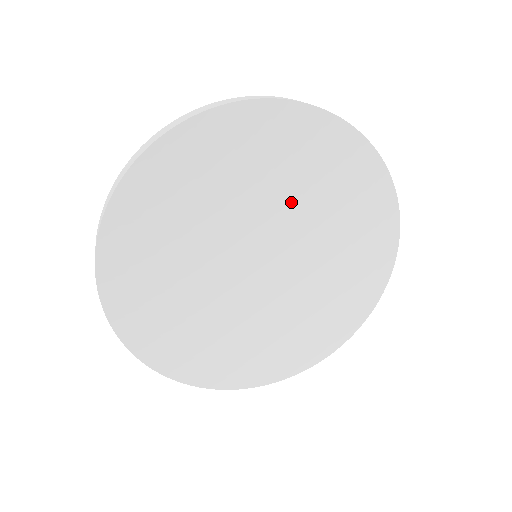
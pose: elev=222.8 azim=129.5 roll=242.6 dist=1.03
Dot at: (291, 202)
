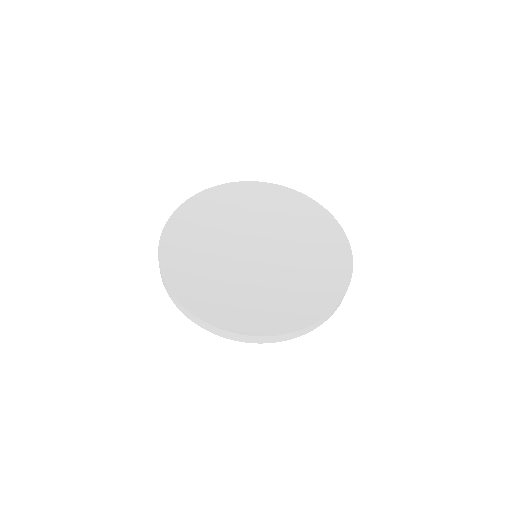
Dot at: (257, 221)
